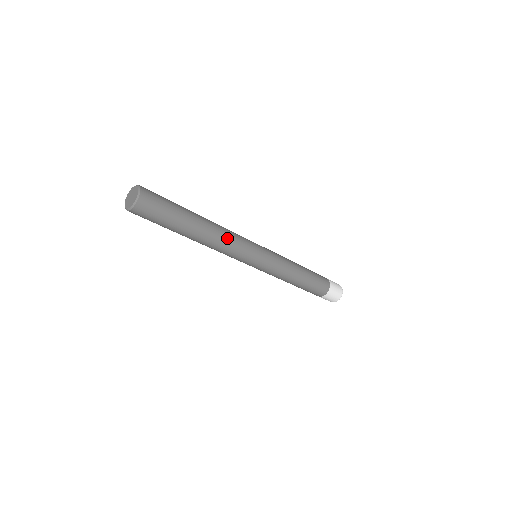
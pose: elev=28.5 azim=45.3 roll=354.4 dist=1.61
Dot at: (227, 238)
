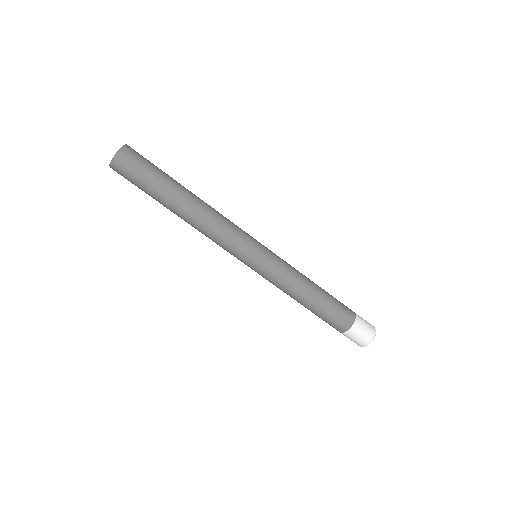
Dot at: (216, 219)
